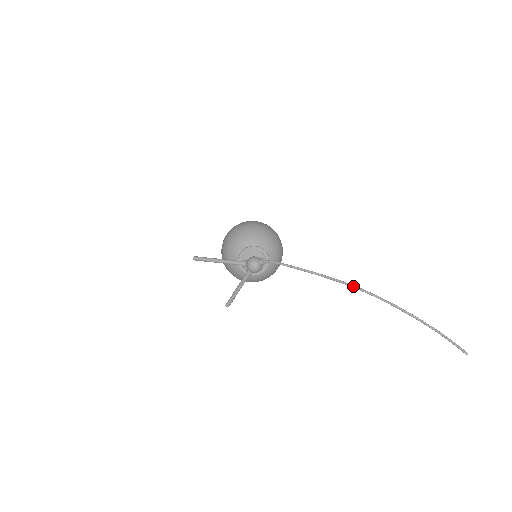
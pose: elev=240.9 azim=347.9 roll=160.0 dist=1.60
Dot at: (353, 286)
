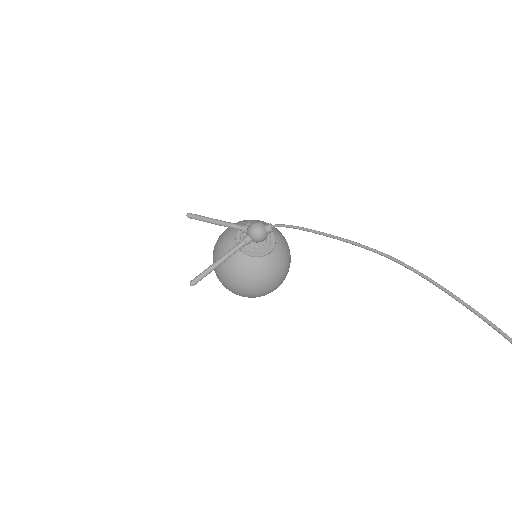
Dot at: (383, 253)
